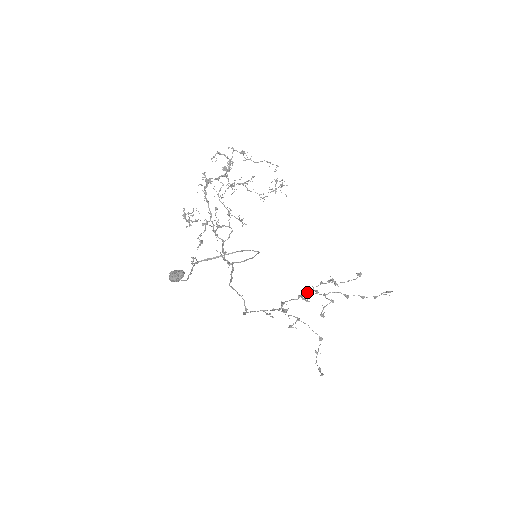
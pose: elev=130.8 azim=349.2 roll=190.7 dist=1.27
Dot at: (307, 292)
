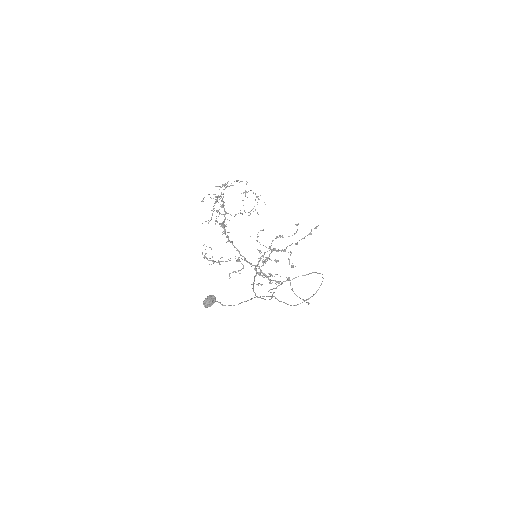
Dot at: occluded
